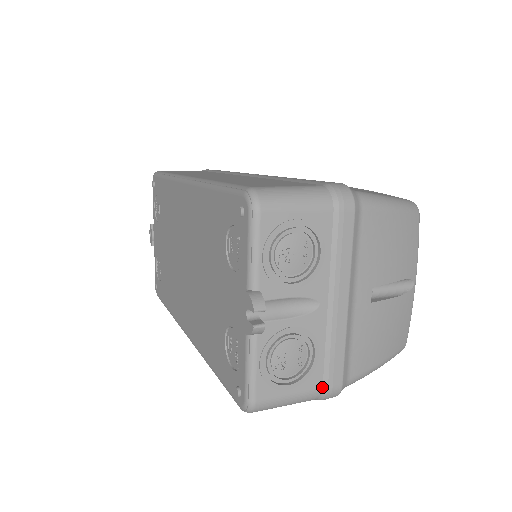
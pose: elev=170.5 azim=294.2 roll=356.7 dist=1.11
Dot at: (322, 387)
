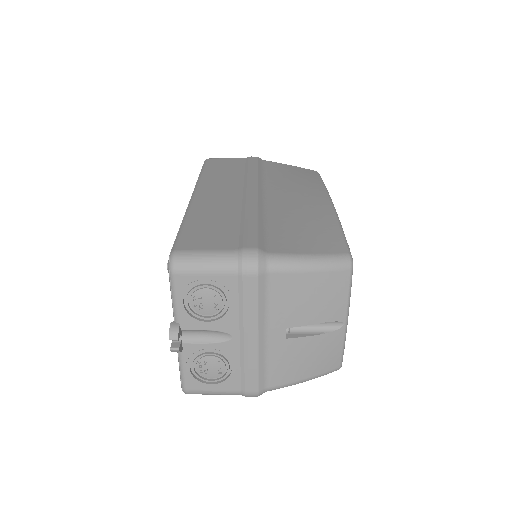
Dot at: (241, 390)
